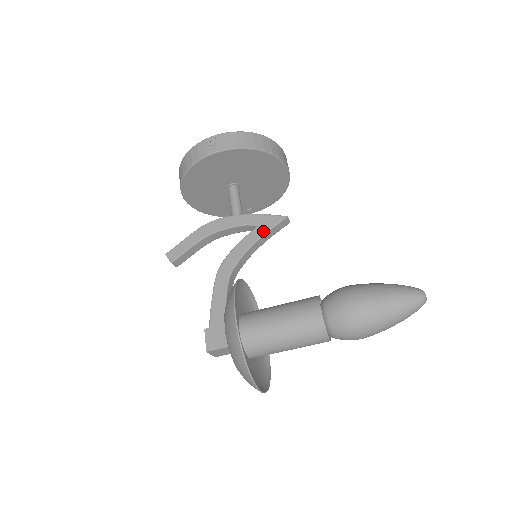
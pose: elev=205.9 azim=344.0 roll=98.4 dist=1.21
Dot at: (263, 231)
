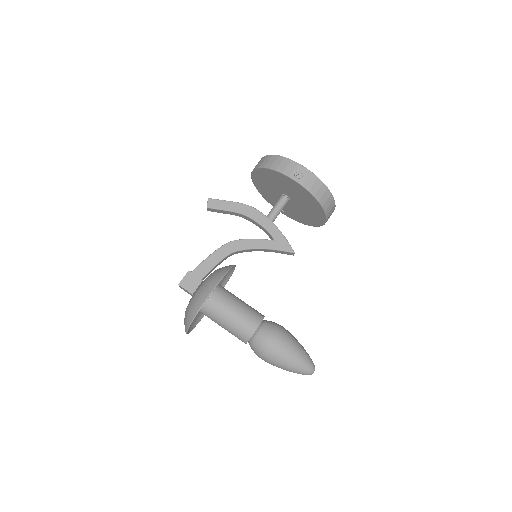
Dot at: (274, 247)
